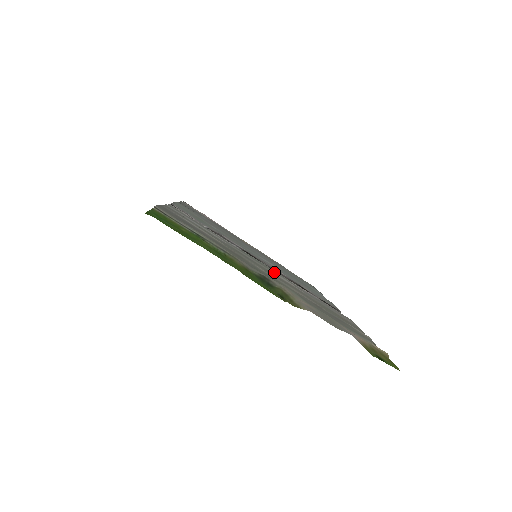
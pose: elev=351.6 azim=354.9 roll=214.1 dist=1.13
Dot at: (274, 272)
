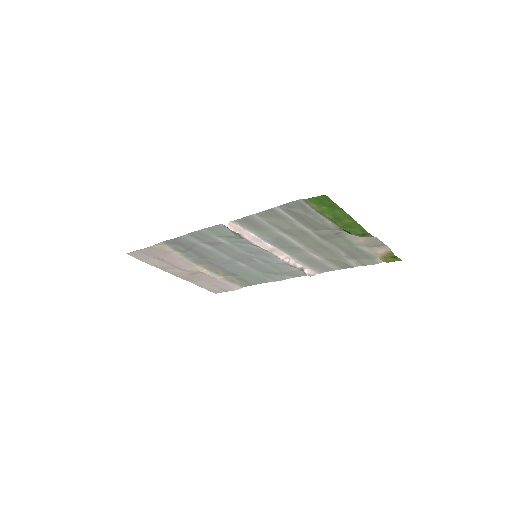
Dot at: (300, 249)
